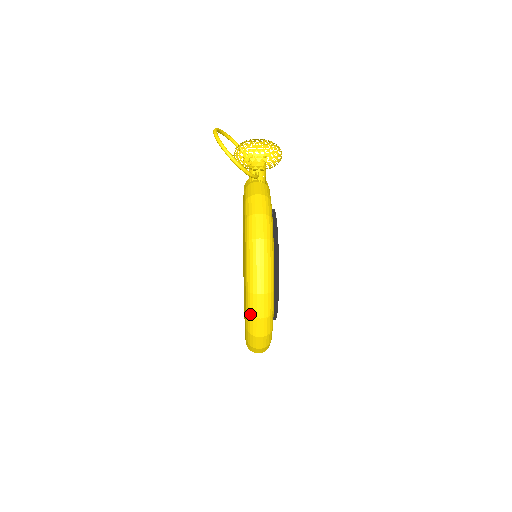
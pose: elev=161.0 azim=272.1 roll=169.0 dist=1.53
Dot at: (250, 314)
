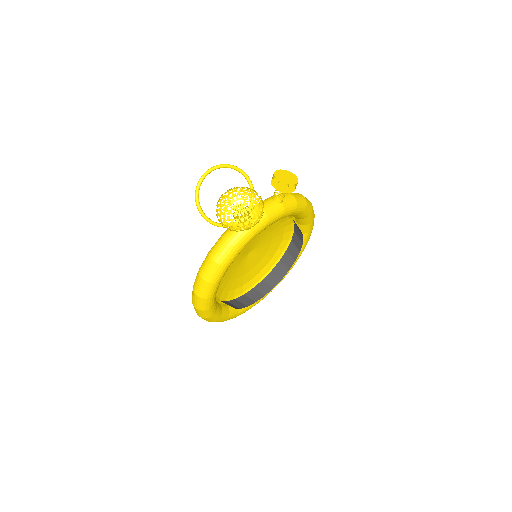
Dot at: occluded
